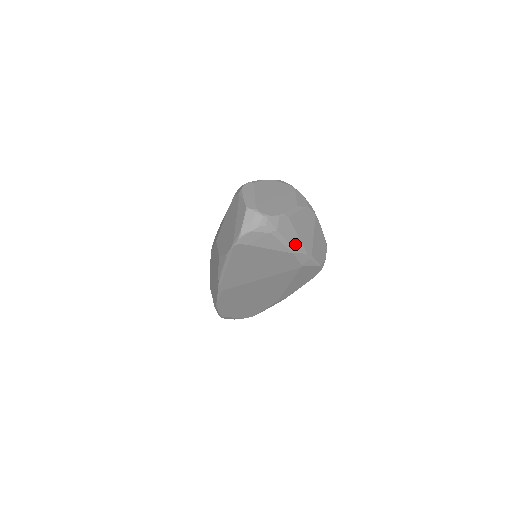
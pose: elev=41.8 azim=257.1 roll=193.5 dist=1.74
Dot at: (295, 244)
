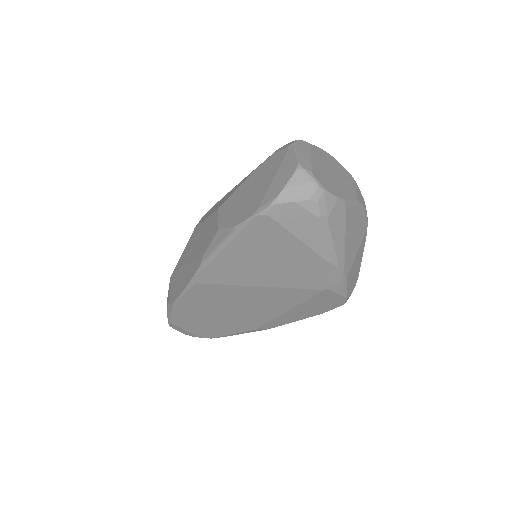
Dot at: (338, 251)
